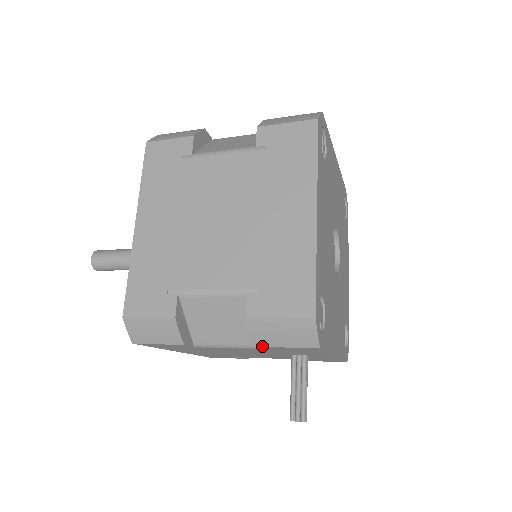
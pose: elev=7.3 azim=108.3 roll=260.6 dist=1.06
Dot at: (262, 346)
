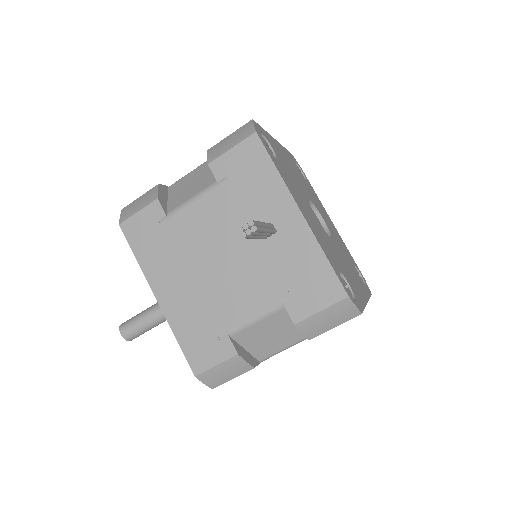
Dot at: (215, 159)
